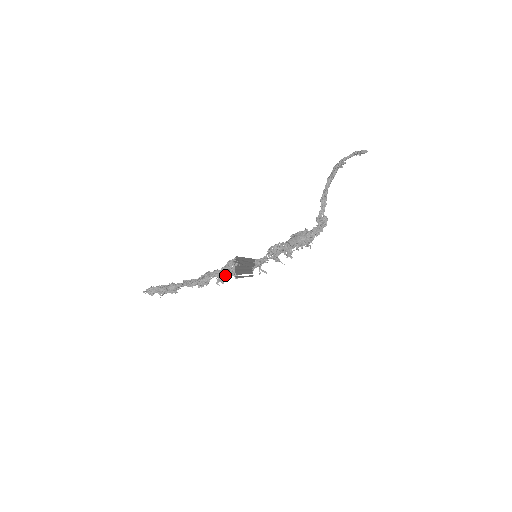
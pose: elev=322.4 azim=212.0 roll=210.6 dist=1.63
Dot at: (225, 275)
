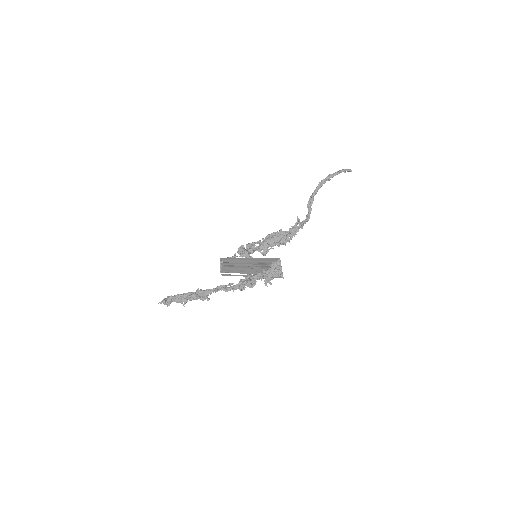
Dot at: (272, 276)
